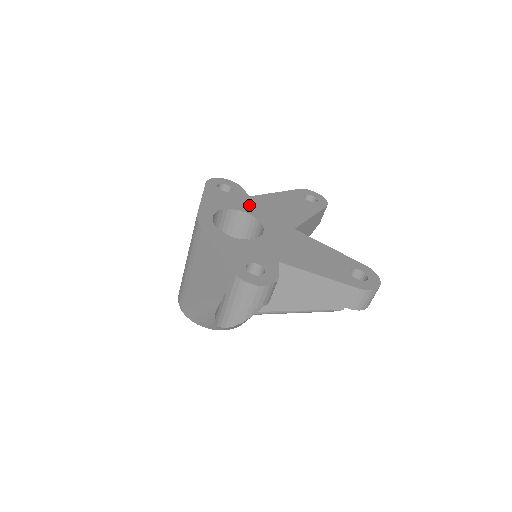
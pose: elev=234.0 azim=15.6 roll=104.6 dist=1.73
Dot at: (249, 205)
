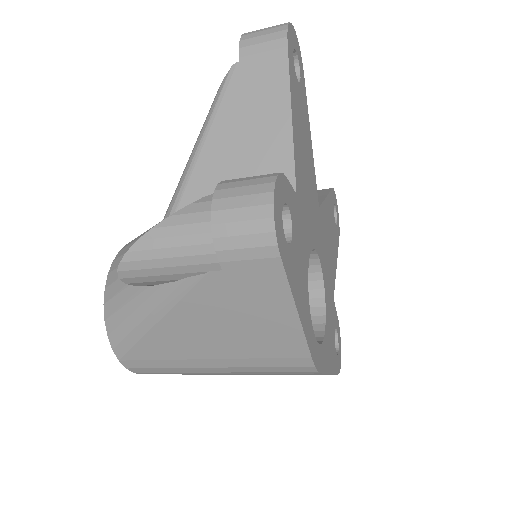
Dot at: (305, 227)
